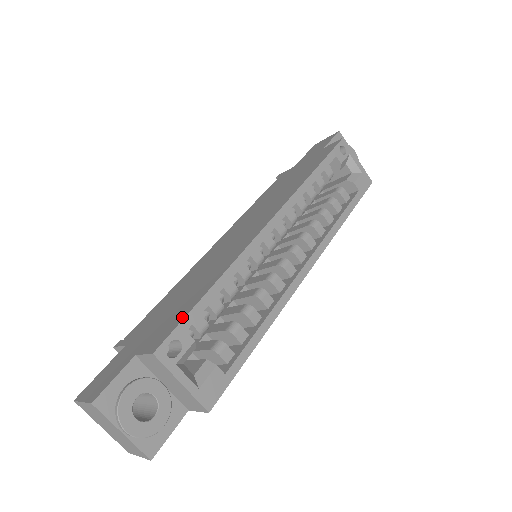
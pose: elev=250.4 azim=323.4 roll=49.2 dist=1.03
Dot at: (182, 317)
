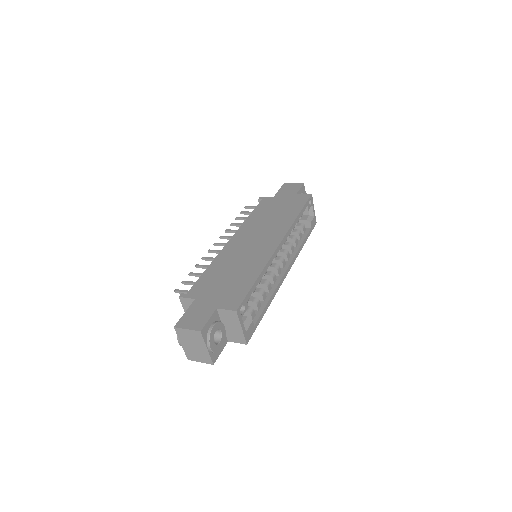
Dot at: (245, 293)
